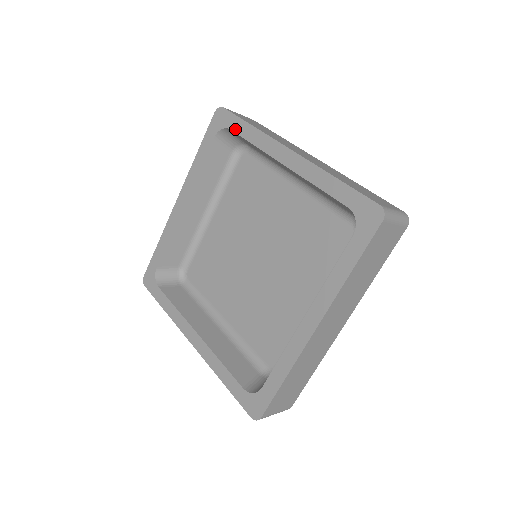
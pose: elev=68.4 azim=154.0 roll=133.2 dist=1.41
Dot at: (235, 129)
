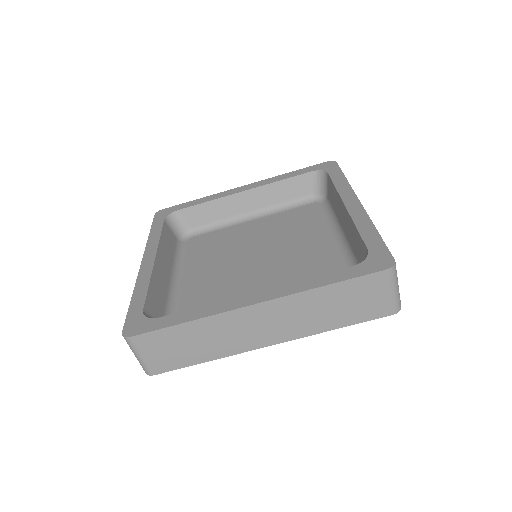
Dot at: (332, 174)
